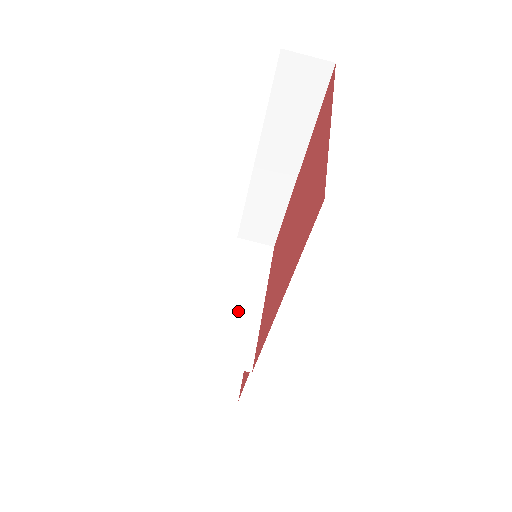
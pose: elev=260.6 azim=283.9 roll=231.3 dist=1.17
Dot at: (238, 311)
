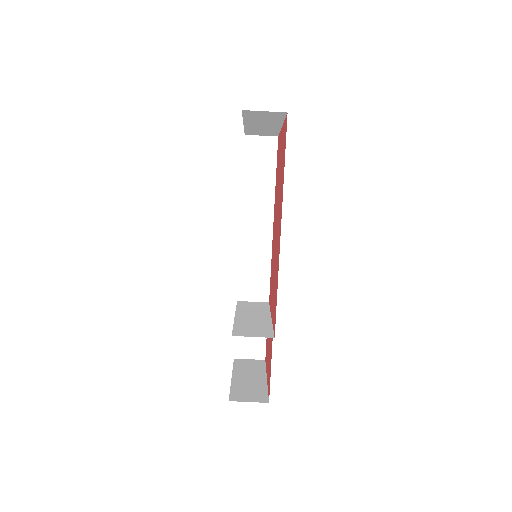
Dot at: (251, 320)
